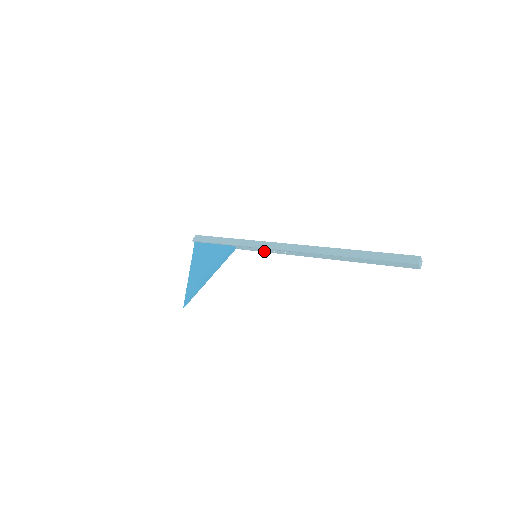
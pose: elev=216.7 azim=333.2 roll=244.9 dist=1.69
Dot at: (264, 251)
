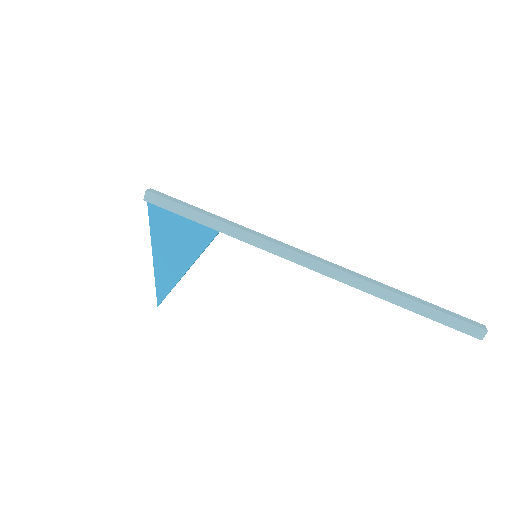
Dot at: occluded
